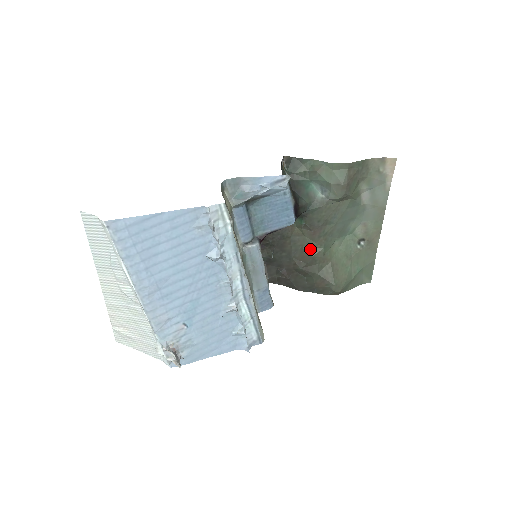
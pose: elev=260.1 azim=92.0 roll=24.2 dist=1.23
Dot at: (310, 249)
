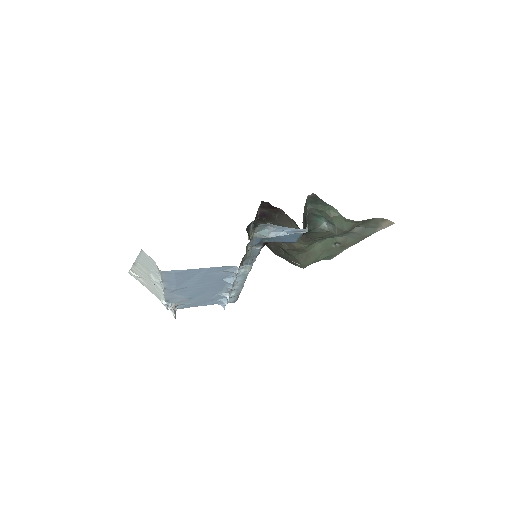
Dot at: (297, 243)
